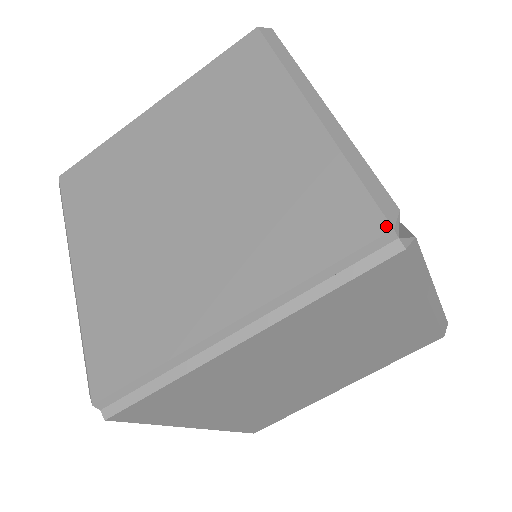
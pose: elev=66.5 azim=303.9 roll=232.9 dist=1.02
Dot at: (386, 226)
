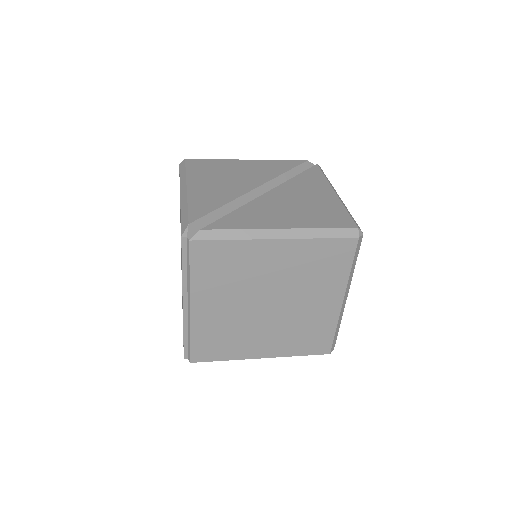
Dot at: (181, 236)
